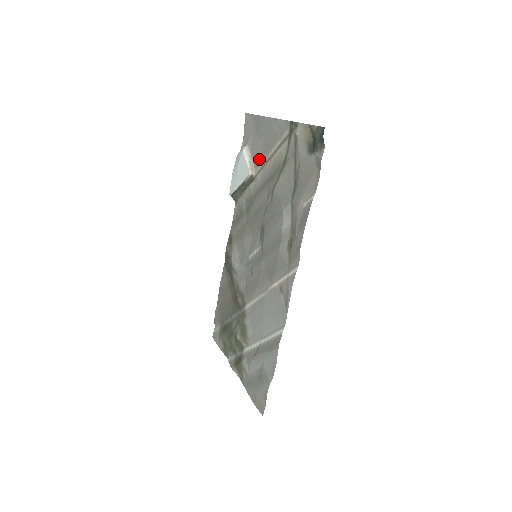
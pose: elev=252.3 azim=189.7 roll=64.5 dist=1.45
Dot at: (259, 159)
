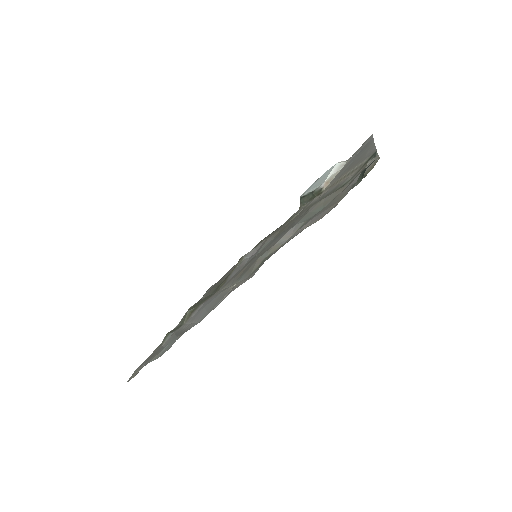
Dot at: (337, 177)
